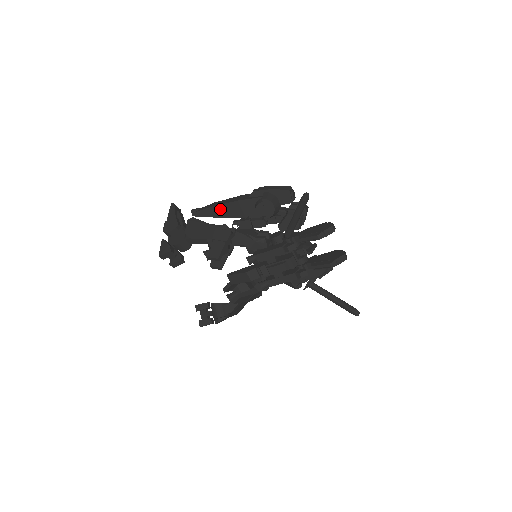
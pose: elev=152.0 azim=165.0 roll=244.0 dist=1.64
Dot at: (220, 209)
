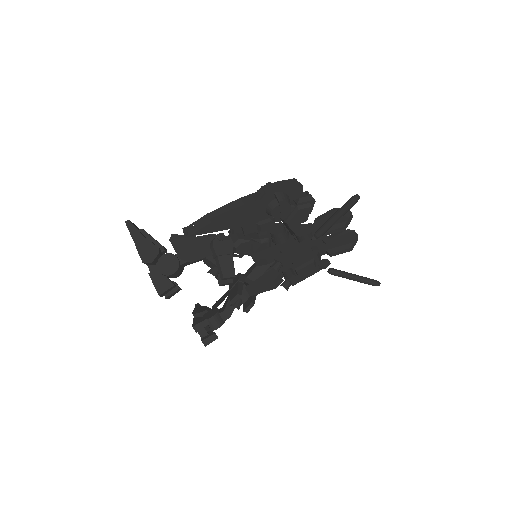
Dot at: (224, 222)
